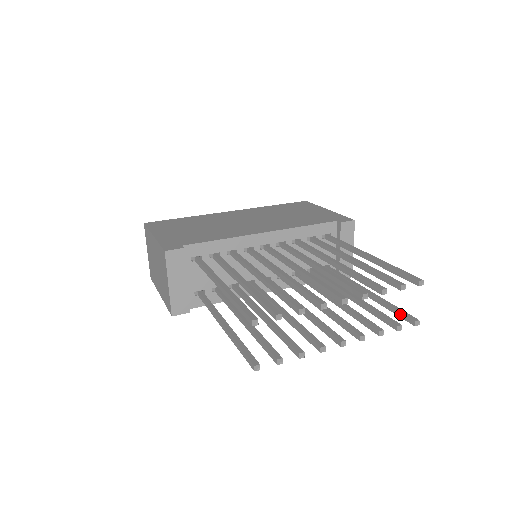
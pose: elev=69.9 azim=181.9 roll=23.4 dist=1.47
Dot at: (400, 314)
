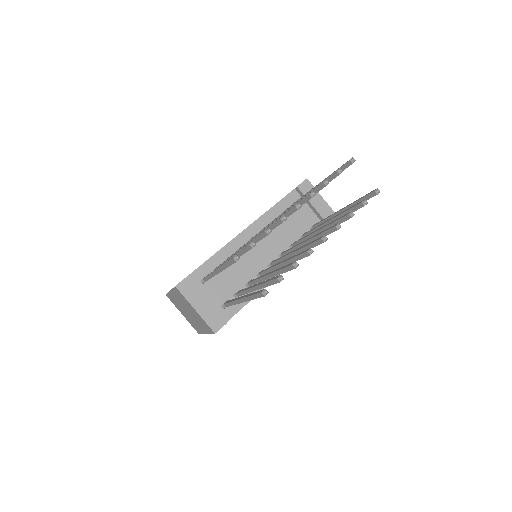
Dot at: (365, 198)
